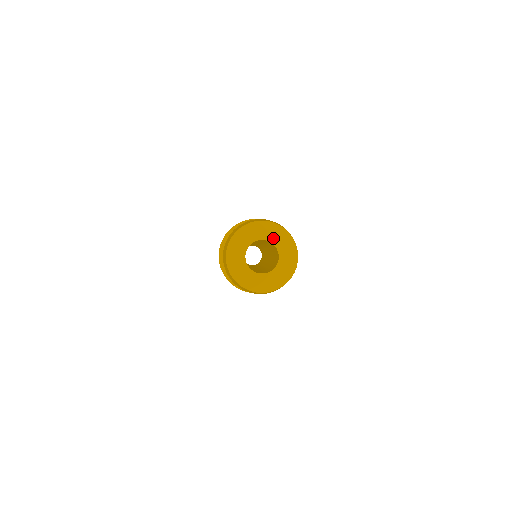
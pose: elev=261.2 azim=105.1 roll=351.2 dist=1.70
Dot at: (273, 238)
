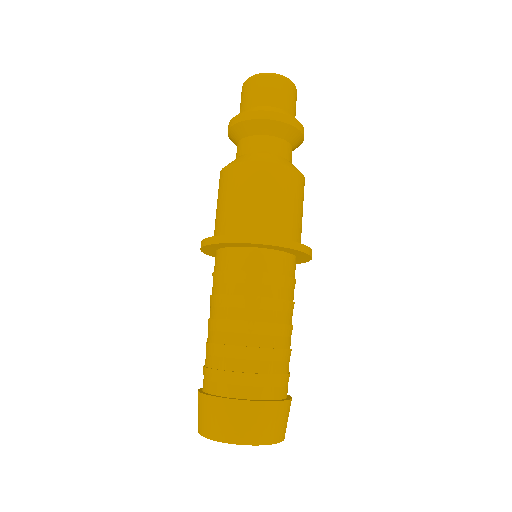
Dot at: occluded
